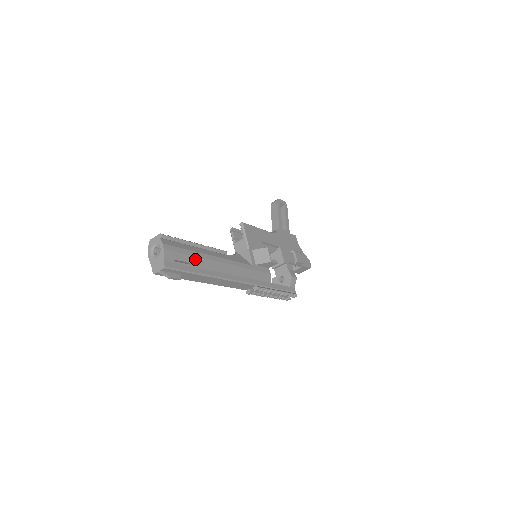
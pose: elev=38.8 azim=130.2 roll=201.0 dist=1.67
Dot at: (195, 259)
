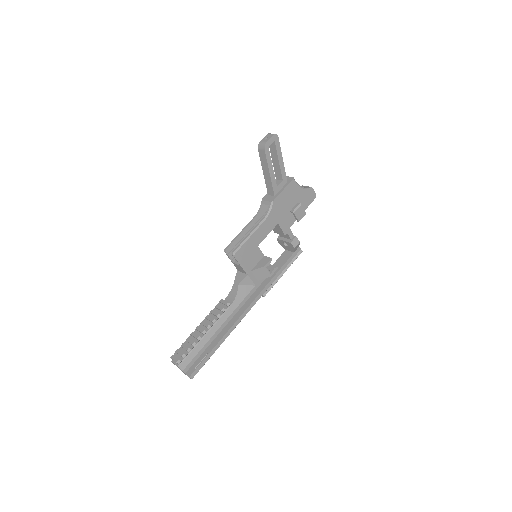
Dot at: (209, 348)
